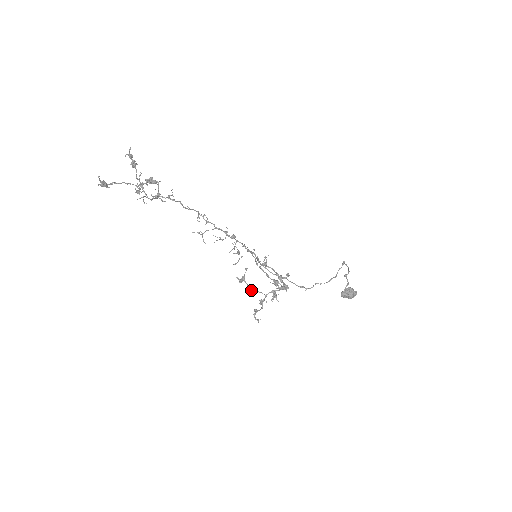
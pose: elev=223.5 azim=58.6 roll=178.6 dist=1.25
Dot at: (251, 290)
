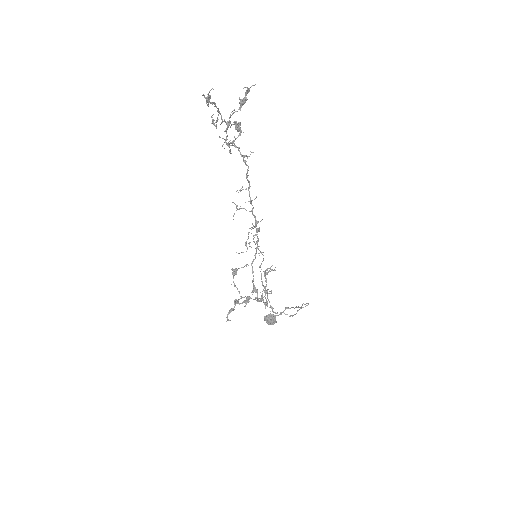
Dot at: occluded
